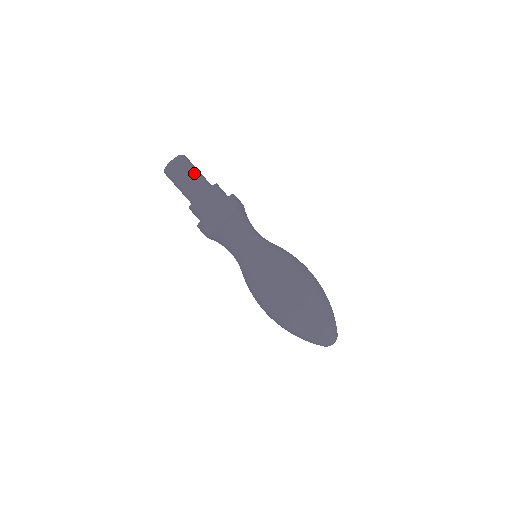
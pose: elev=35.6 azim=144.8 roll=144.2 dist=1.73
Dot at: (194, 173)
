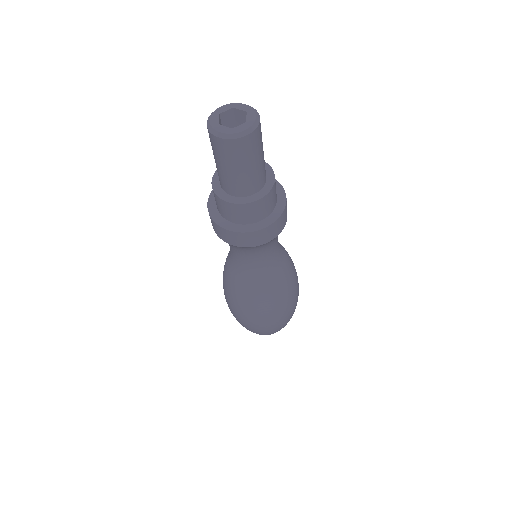
Dot at: (263, 154)
